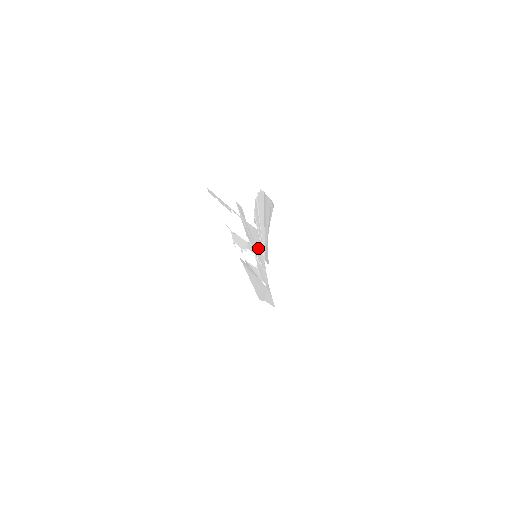
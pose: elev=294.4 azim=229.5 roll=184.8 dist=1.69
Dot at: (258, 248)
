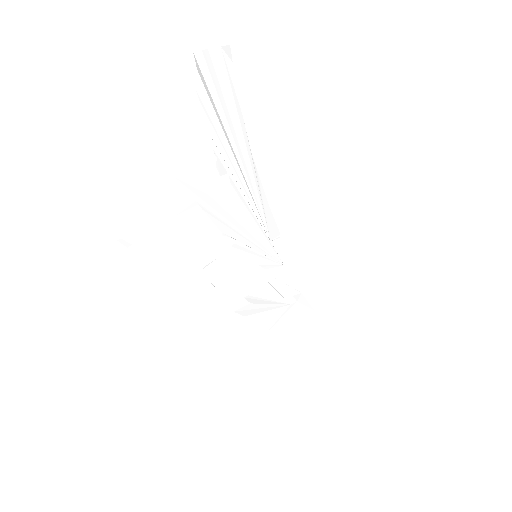
Dot at: (251, 229)
